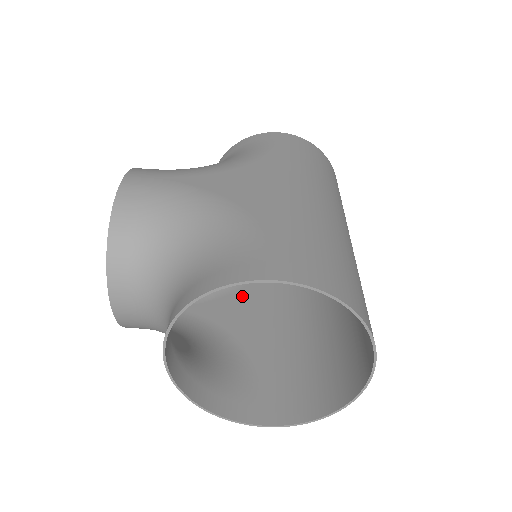
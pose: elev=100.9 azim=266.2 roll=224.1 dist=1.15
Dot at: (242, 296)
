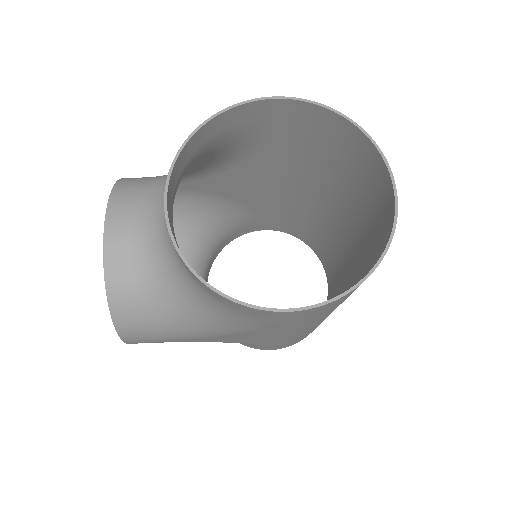
Dot at: occluded
